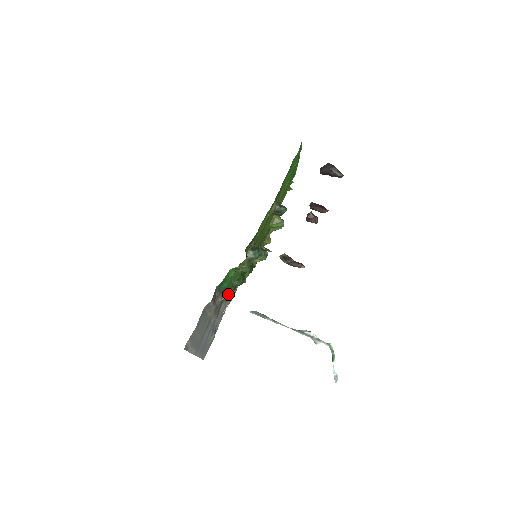
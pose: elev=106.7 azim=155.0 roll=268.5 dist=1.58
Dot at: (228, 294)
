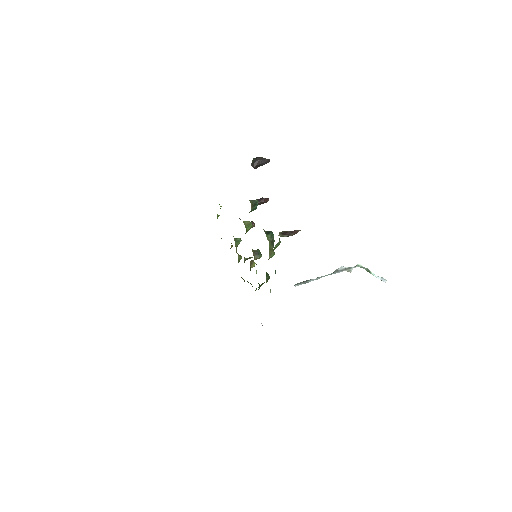
Dot at: occluded
